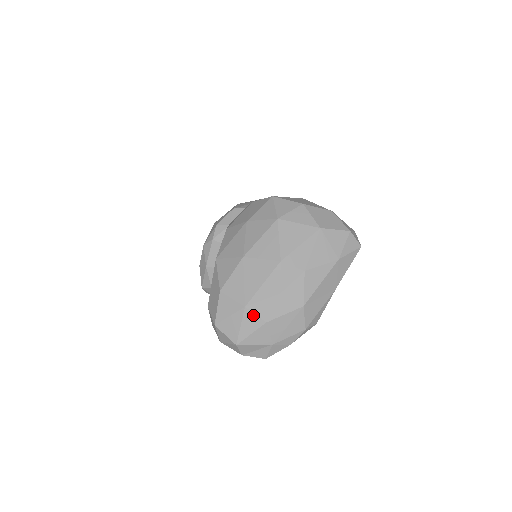
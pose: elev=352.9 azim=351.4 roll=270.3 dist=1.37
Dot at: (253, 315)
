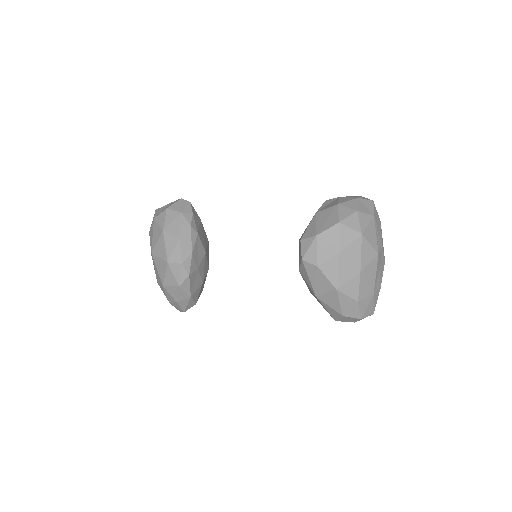
Dot at: (377, 293)
